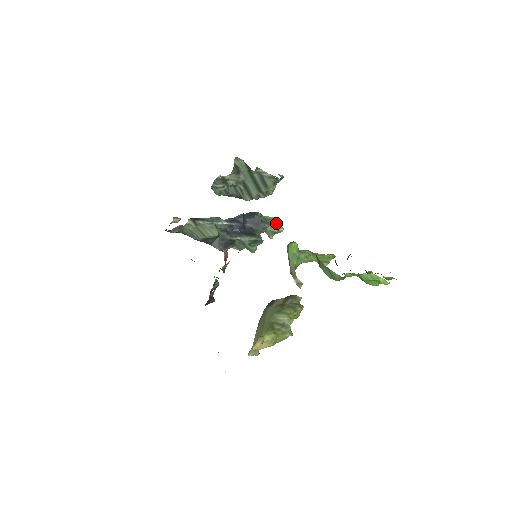
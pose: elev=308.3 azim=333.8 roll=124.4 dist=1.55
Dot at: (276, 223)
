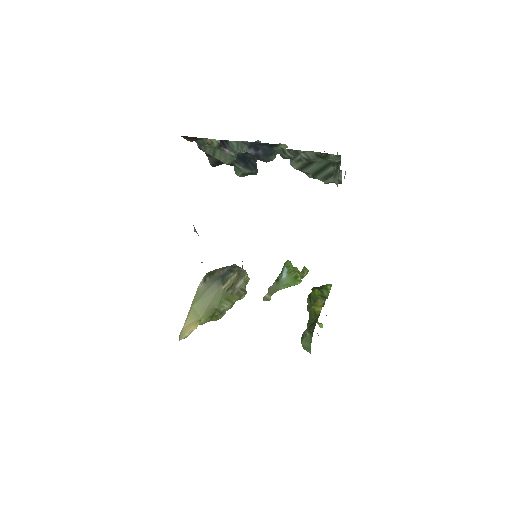
Dot at: occluded
